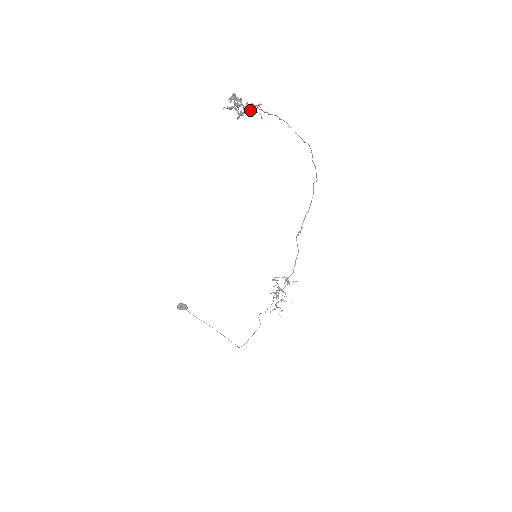
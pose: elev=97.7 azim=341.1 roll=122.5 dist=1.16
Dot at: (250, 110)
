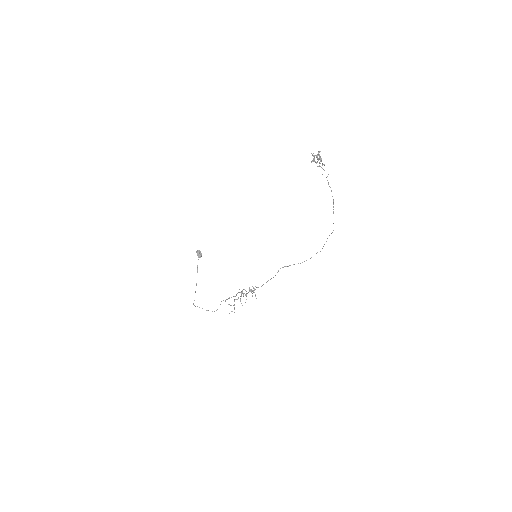
Dot at: occluded
